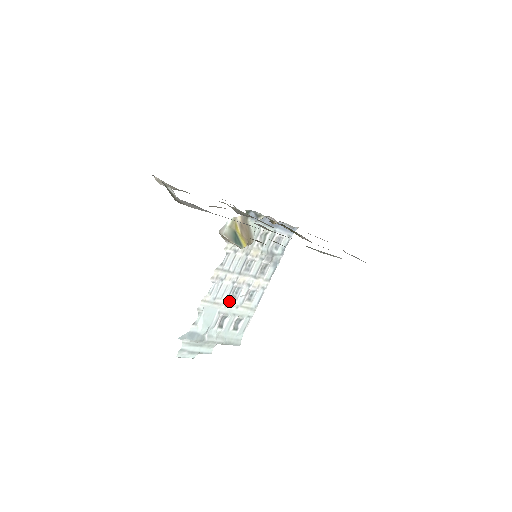
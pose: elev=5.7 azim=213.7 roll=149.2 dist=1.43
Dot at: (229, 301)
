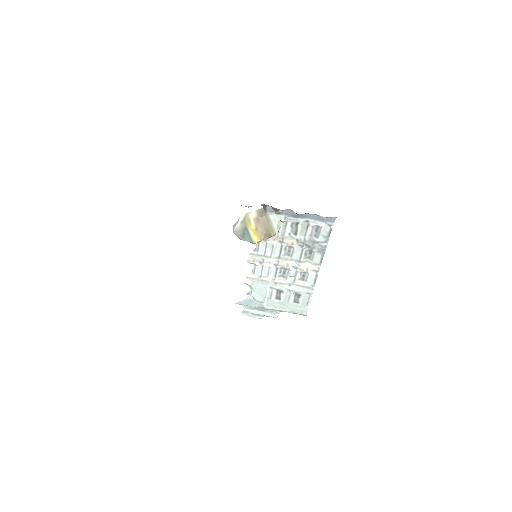
Dot at: (278, 279)
